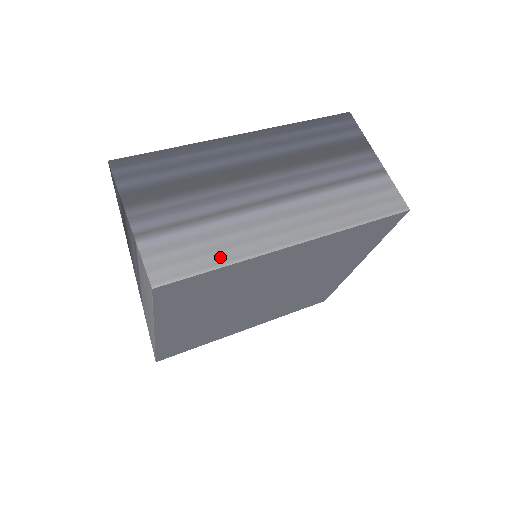
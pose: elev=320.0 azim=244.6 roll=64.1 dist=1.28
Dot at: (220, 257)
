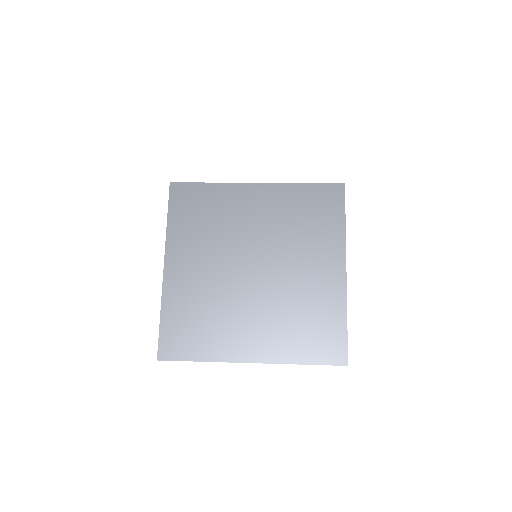
Dot at: occluded
